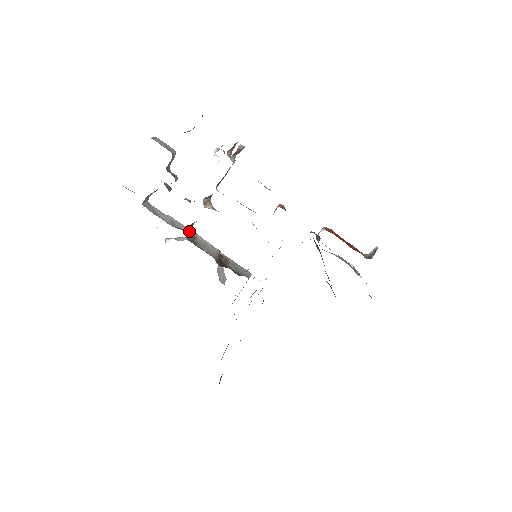
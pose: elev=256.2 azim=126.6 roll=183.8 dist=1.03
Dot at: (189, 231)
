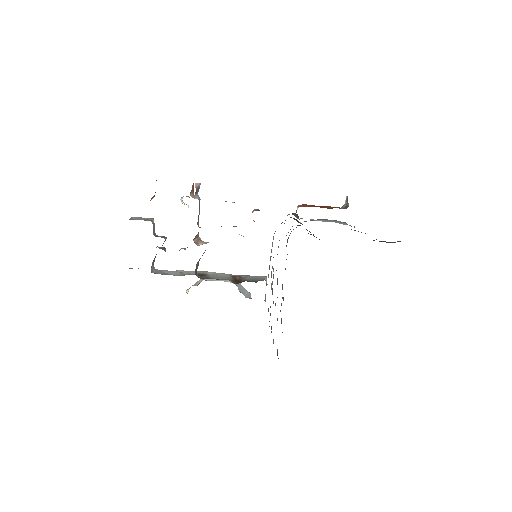
Dot at: (199, 273)
